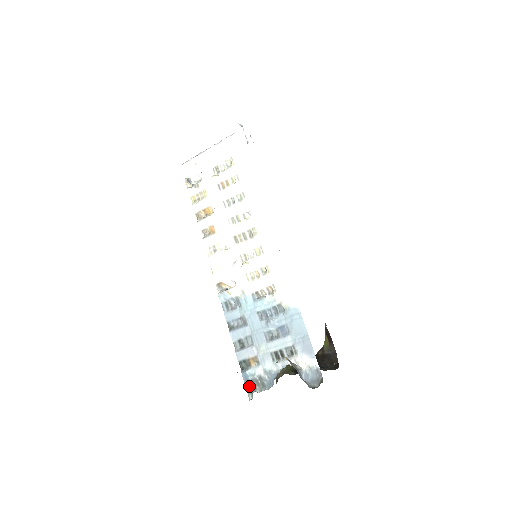
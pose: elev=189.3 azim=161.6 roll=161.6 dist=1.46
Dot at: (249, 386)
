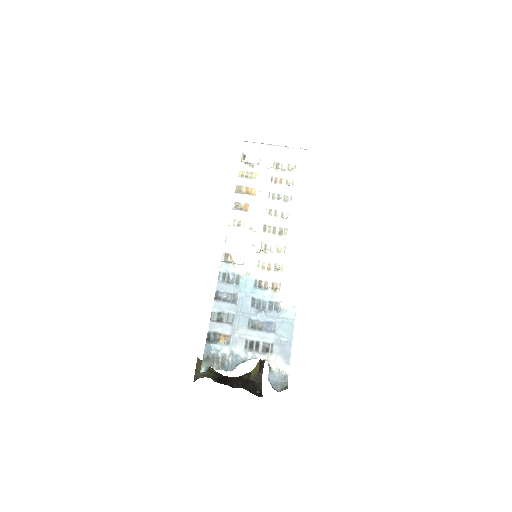
Dot at: (207, 359)
